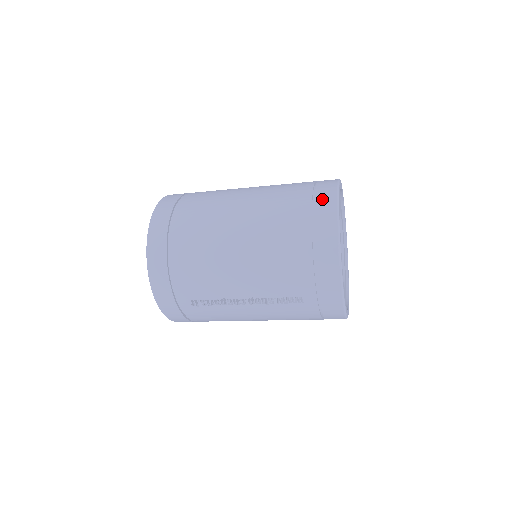
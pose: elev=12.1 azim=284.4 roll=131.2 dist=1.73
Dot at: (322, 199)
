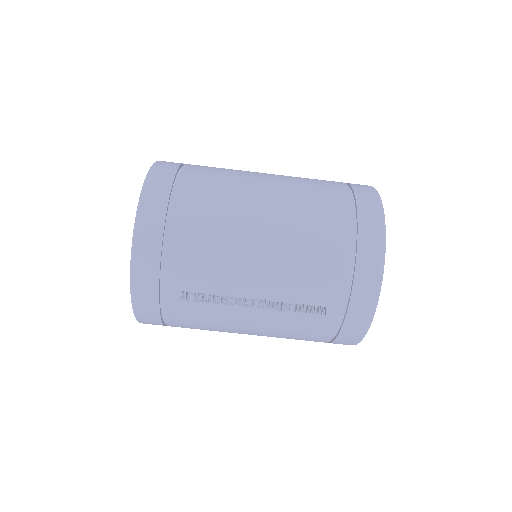
Dot at: (364, 198)
